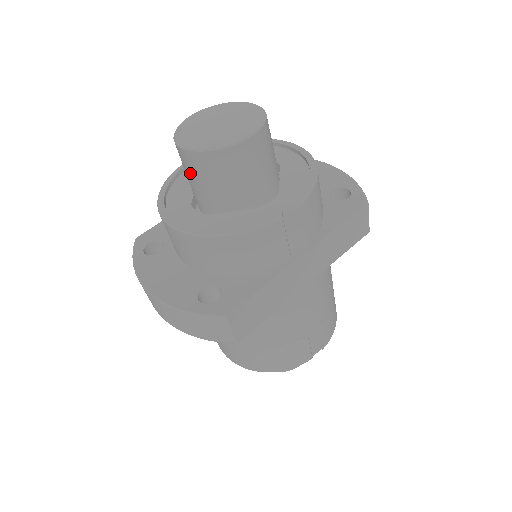
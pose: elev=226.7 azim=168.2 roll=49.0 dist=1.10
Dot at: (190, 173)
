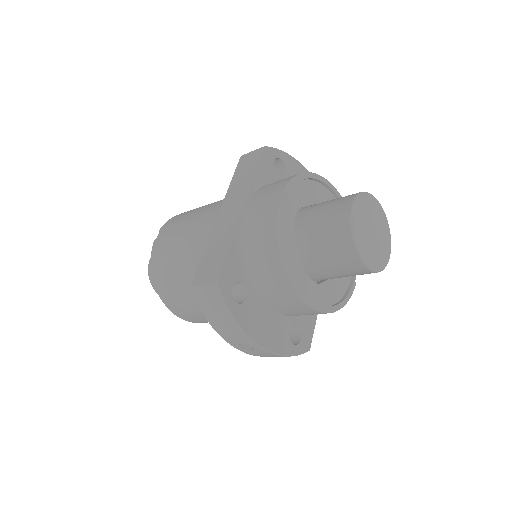
Dot at: (343, 270)
